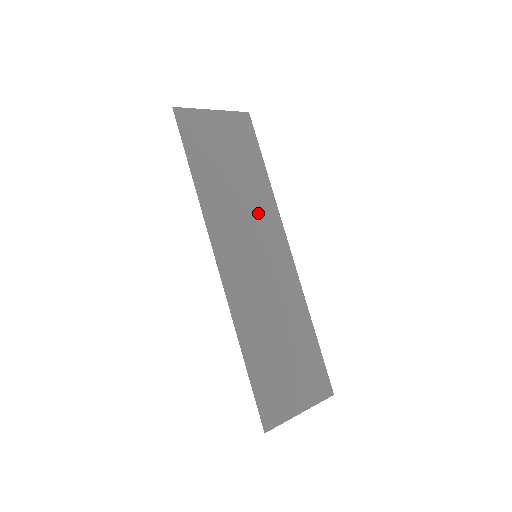
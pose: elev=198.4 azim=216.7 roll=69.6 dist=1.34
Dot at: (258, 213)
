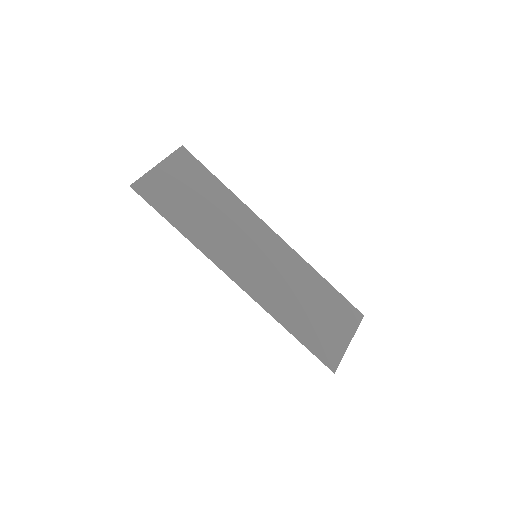
Dot at: (238, 222)
